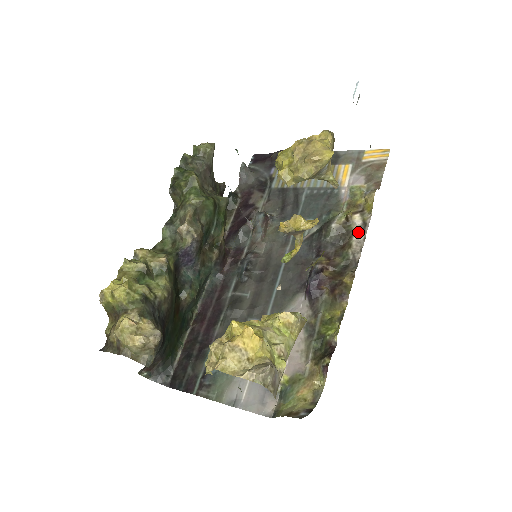
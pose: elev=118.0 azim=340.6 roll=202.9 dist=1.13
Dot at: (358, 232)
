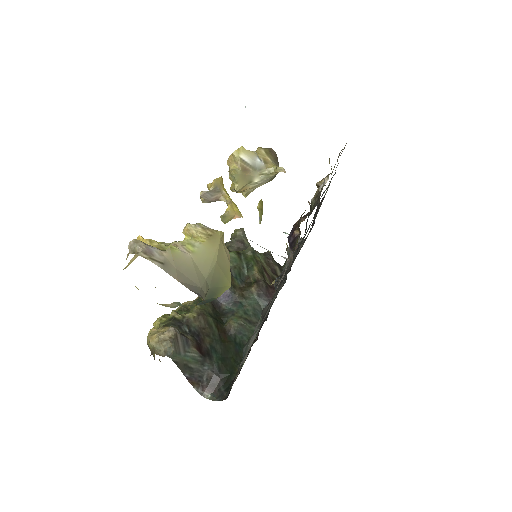
Dot at: (322, 184)
